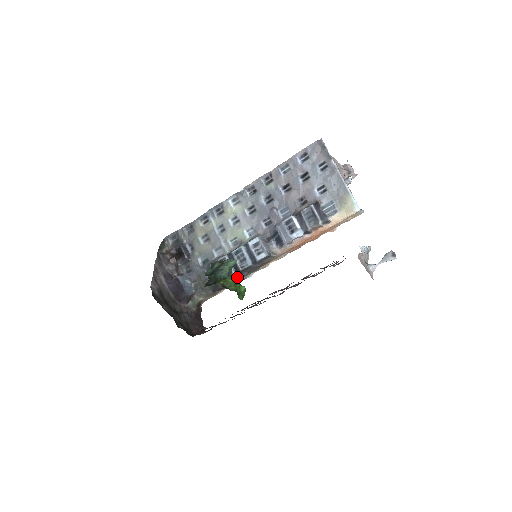
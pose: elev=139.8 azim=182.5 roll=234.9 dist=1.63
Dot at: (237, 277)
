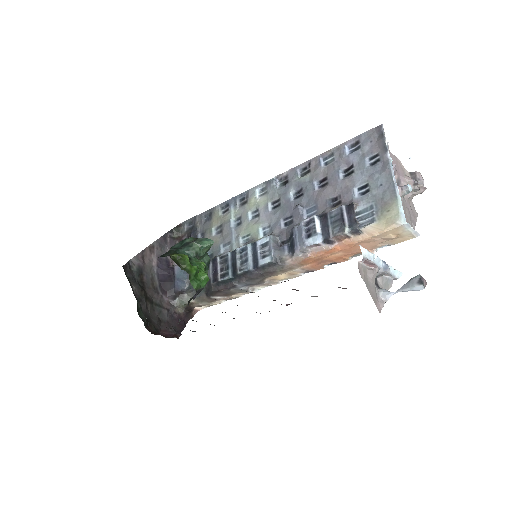
Dot at: (234, 282)
